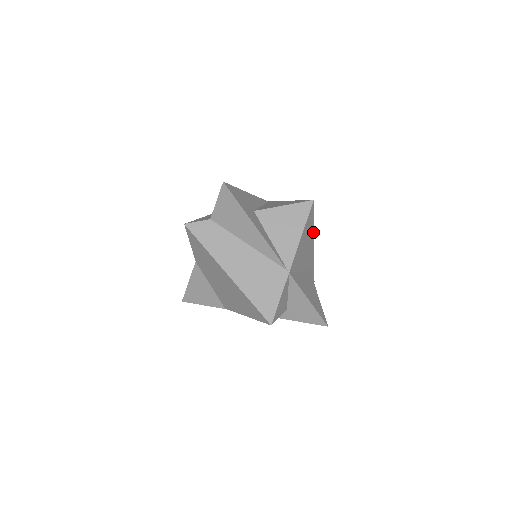
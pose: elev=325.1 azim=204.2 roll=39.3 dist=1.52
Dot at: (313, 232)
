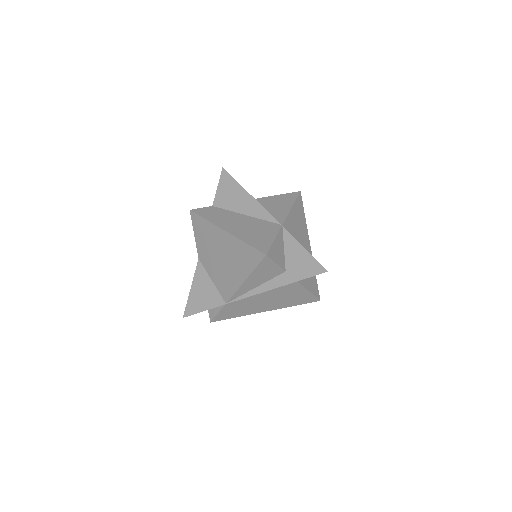
Dot at: (306, 228)
